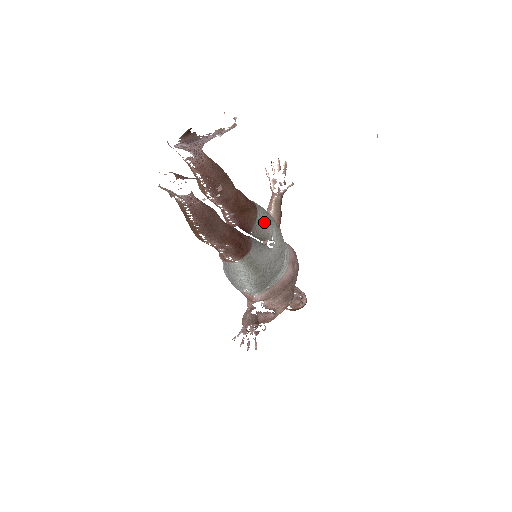
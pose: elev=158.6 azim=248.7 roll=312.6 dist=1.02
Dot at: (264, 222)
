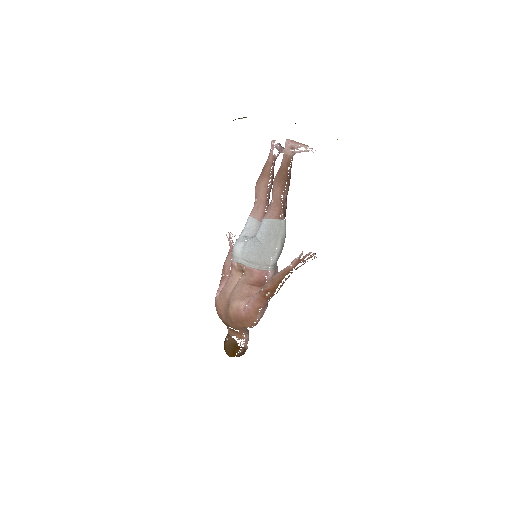
Dot at: occluded
